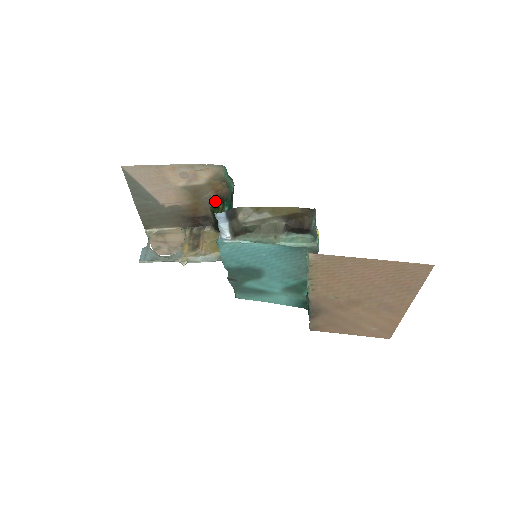
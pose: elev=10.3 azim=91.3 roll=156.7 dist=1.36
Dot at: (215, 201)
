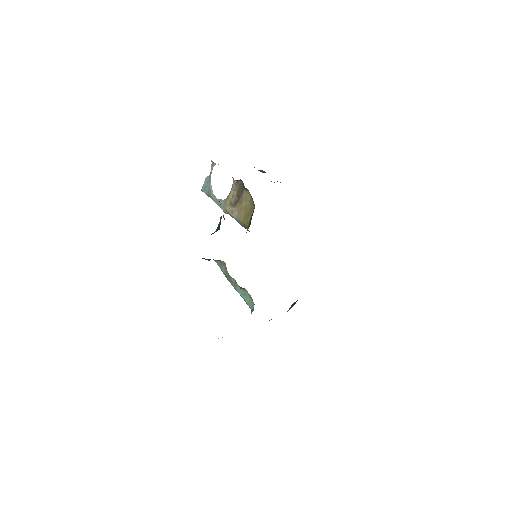
Dot at: occluded
